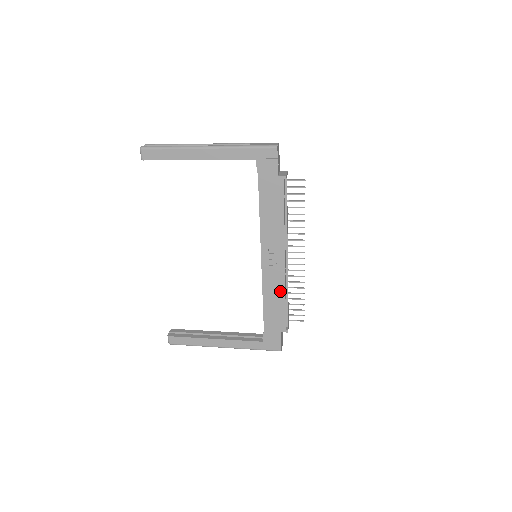
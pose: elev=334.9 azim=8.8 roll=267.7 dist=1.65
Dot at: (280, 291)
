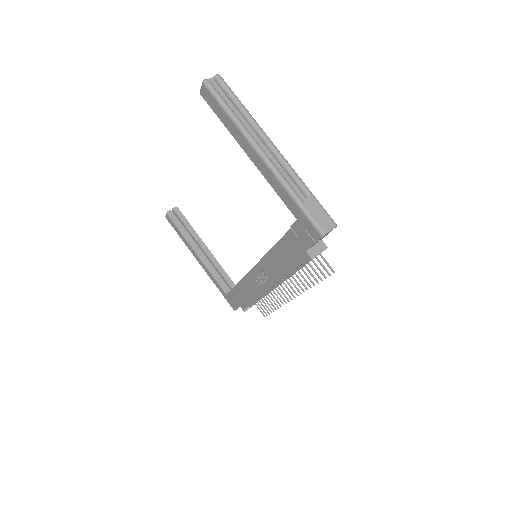
Dot at: (254, 294)
